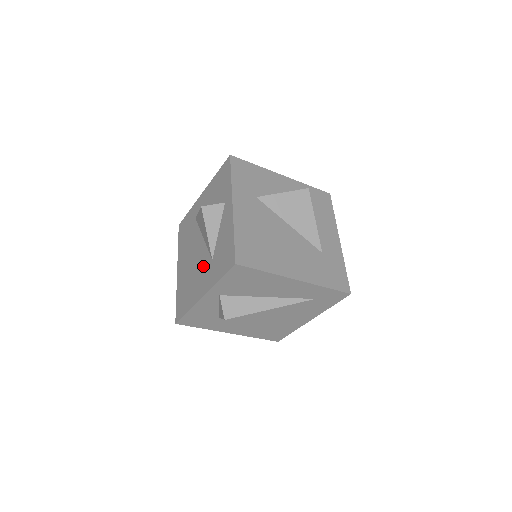
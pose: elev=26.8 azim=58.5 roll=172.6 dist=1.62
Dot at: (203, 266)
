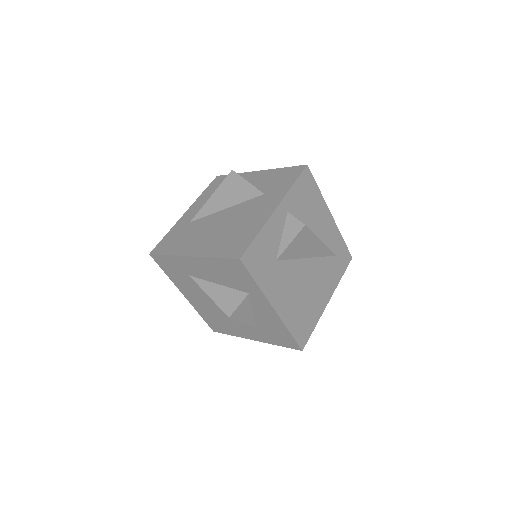
Dot at: (251, 207)
